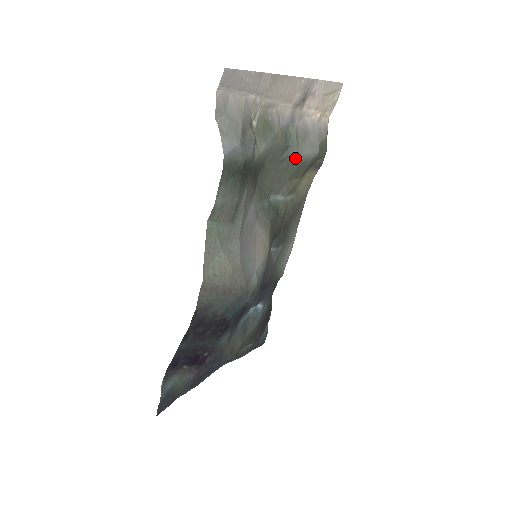
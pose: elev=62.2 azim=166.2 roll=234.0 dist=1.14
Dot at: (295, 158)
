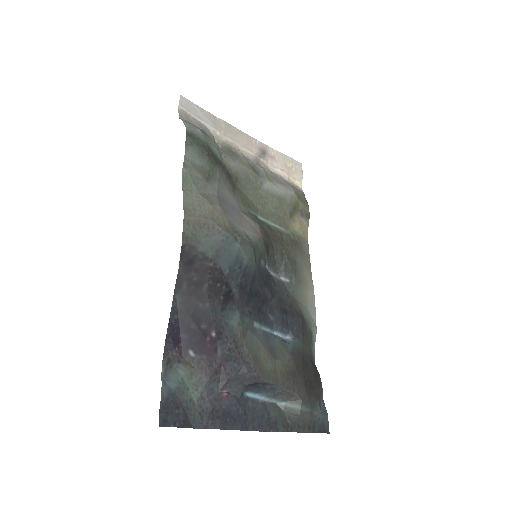
Dot at: (271, 190)
